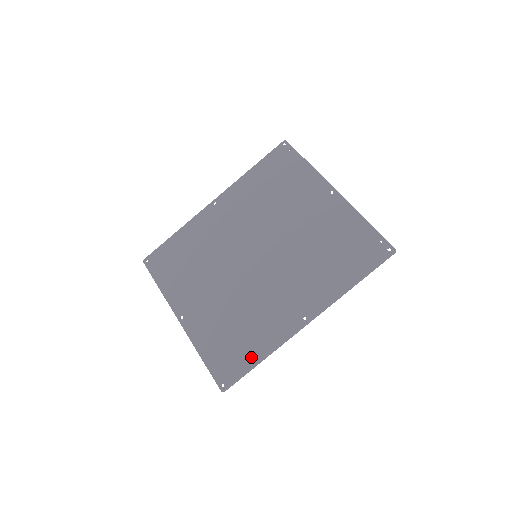
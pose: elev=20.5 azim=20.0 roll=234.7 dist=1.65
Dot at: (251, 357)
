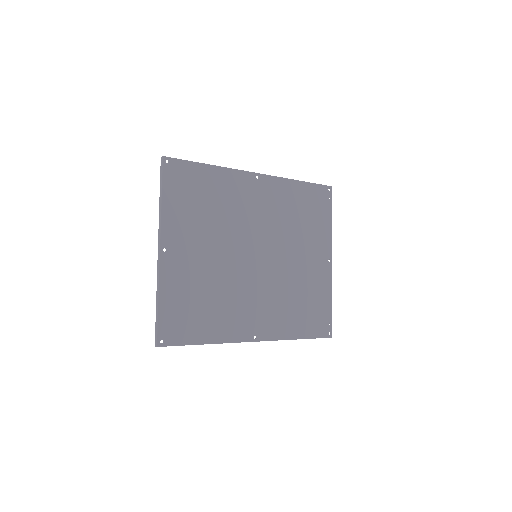
Dot at: (200, 336)
